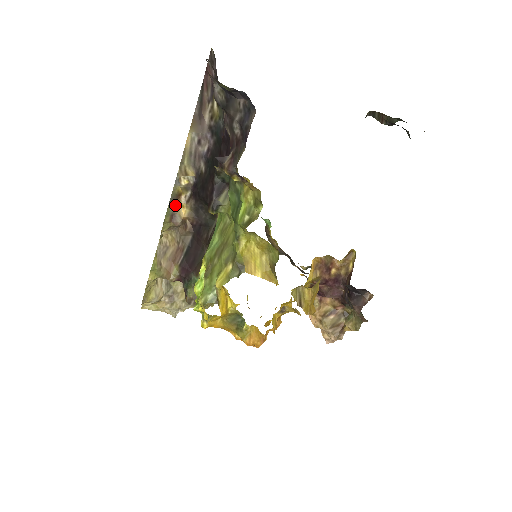
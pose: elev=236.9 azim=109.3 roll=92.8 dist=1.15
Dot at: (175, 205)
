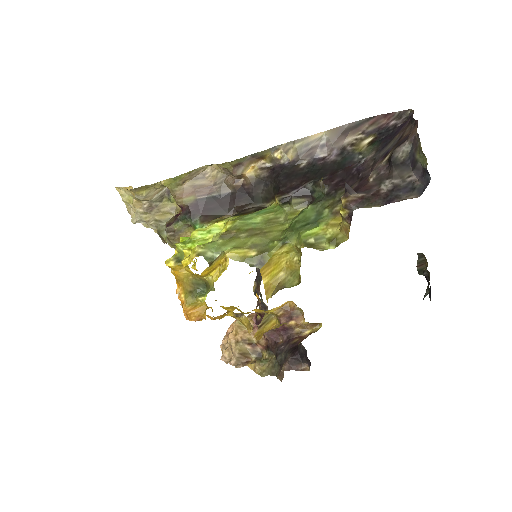
Dot at: (251, 160)
